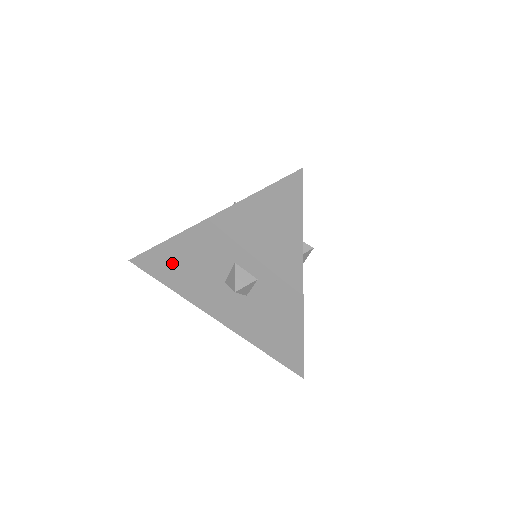
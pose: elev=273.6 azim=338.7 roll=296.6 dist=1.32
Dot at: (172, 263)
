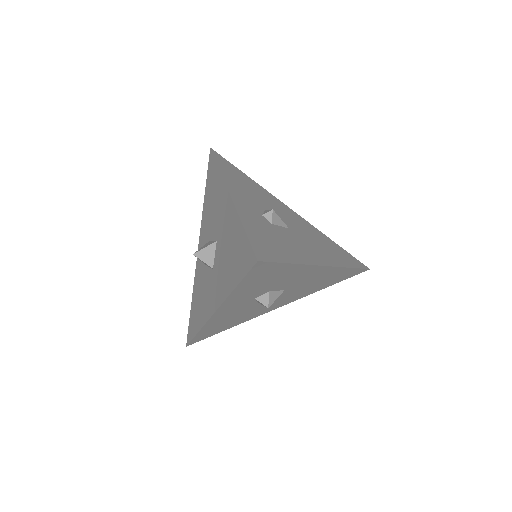
Dot at: (212, 186)
